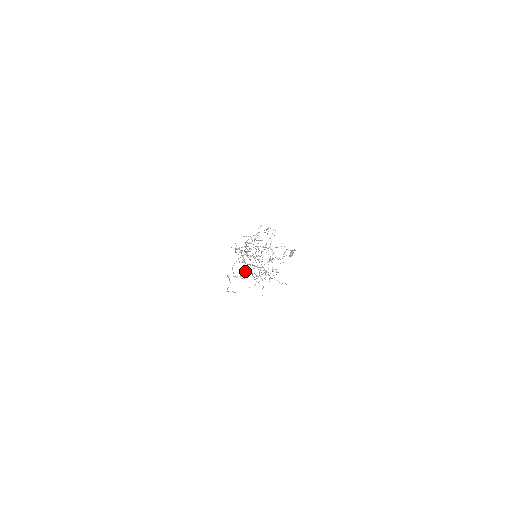
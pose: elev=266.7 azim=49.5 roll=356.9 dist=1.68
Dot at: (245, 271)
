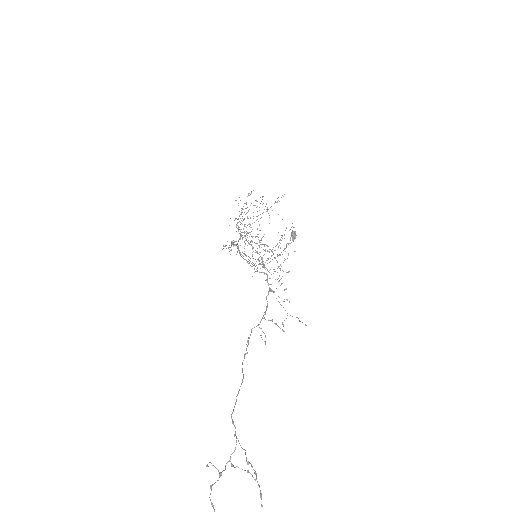
Dot at: occluded
